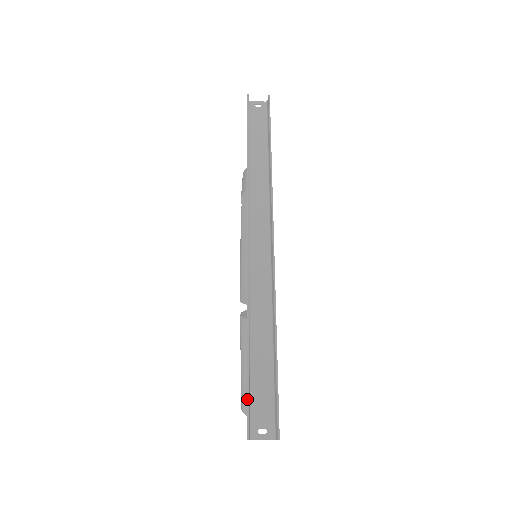
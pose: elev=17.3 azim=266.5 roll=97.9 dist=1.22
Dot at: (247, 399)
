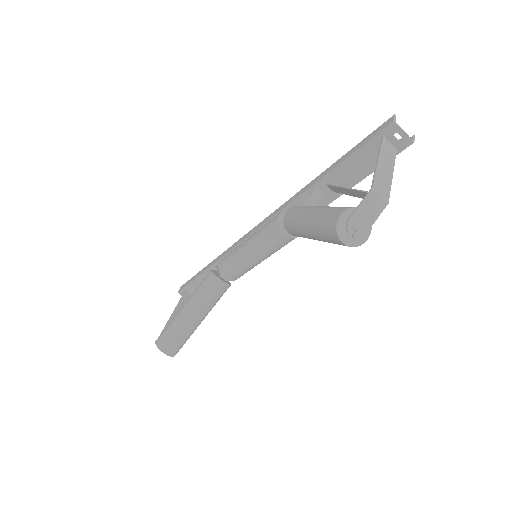
Dot at: (366, 137)
